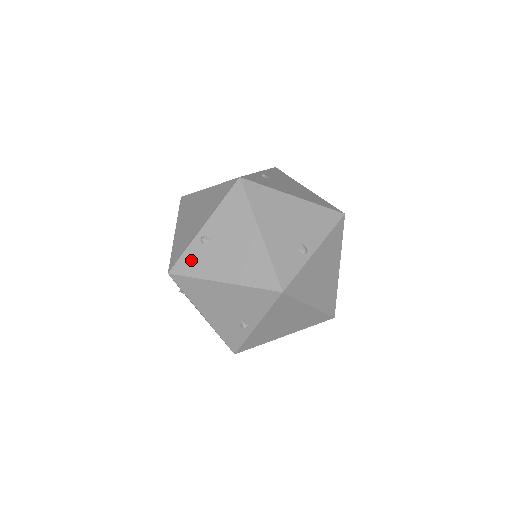
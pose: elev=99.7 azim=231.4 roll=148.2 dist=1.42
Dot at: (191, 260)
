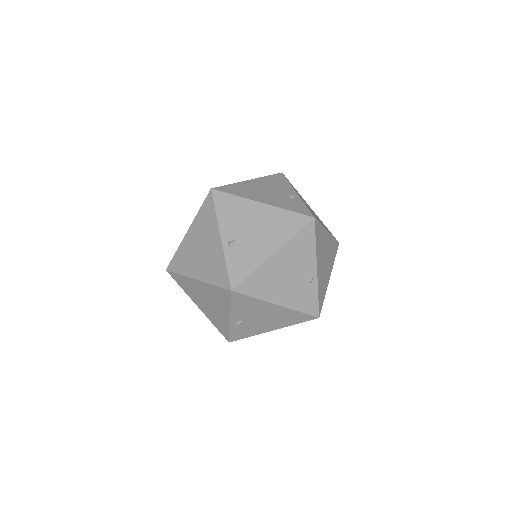
Dot at: (237, 265)
